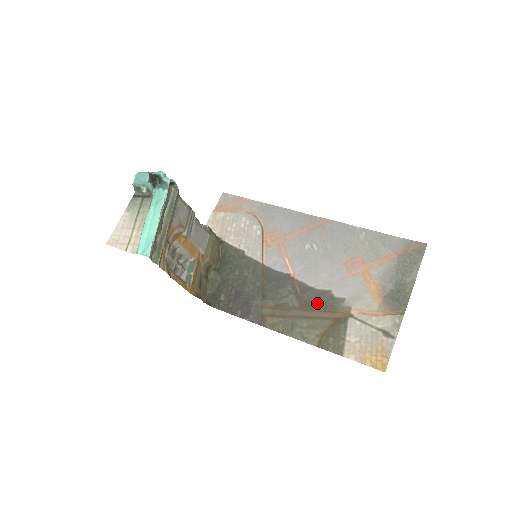
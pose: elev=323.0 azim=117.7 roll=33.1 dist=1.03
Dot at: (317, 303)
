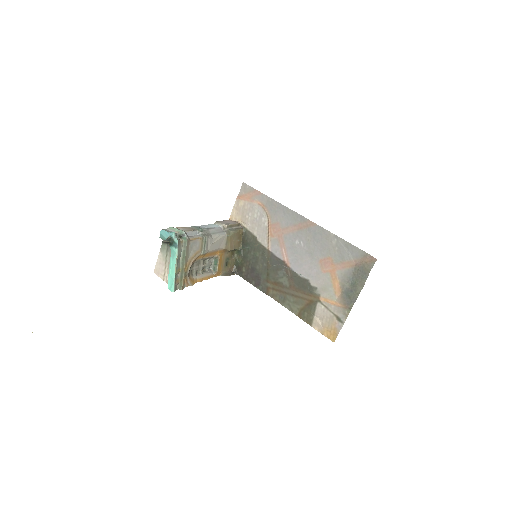
Dot at: (300, 286)
